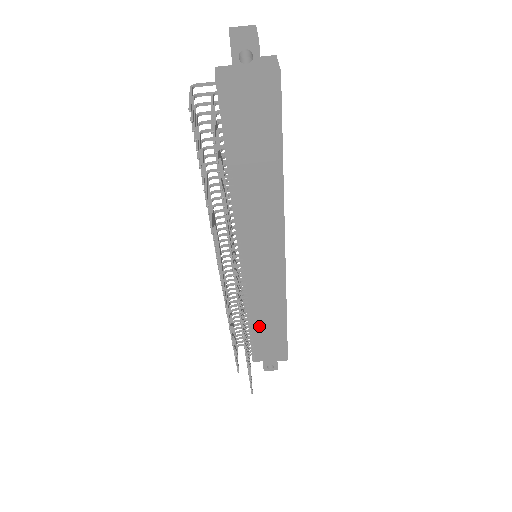
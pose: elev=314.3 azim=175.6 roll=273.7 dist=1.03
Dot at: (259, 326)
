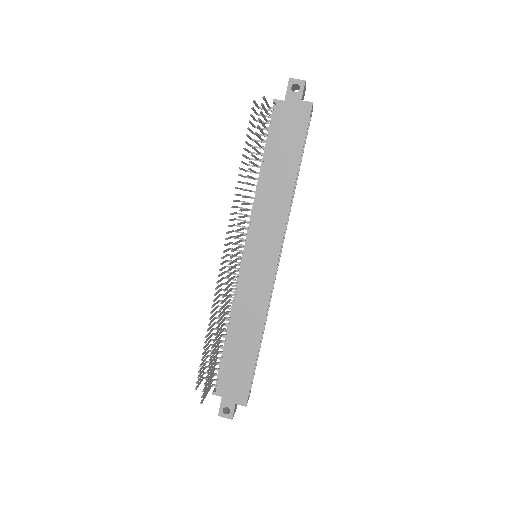
Dot at: (234, 339)
